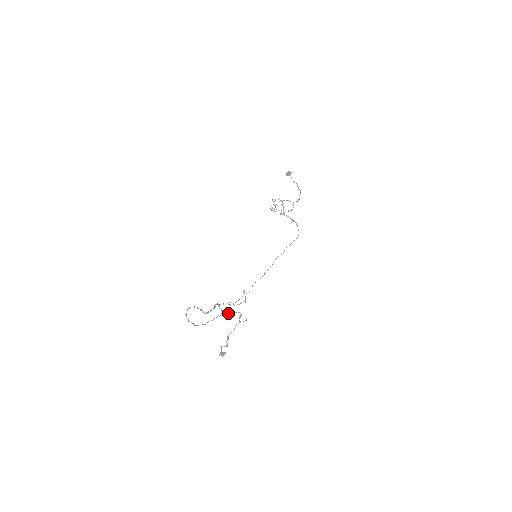
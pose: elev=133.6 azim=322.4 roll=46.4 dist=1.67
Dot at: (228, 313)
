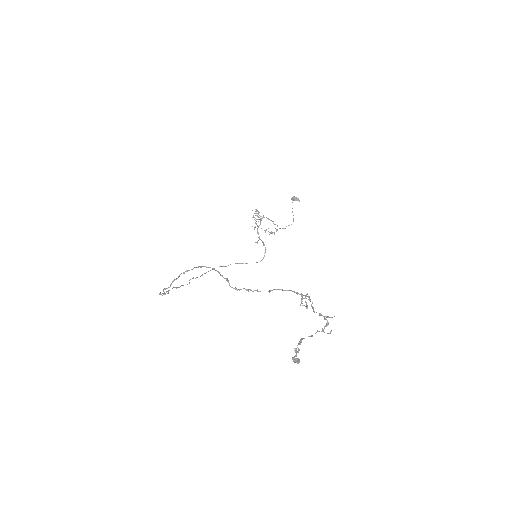
Dot at: occluded
